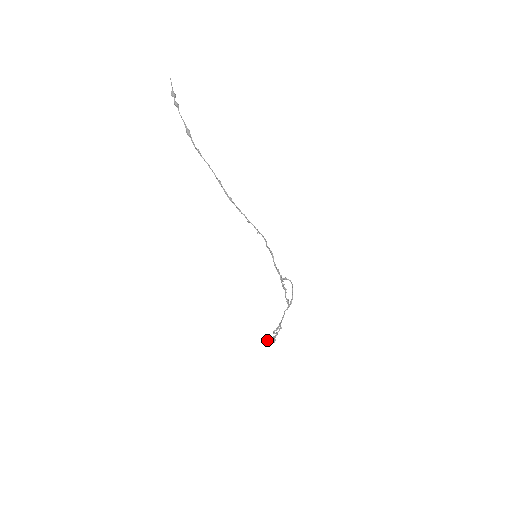
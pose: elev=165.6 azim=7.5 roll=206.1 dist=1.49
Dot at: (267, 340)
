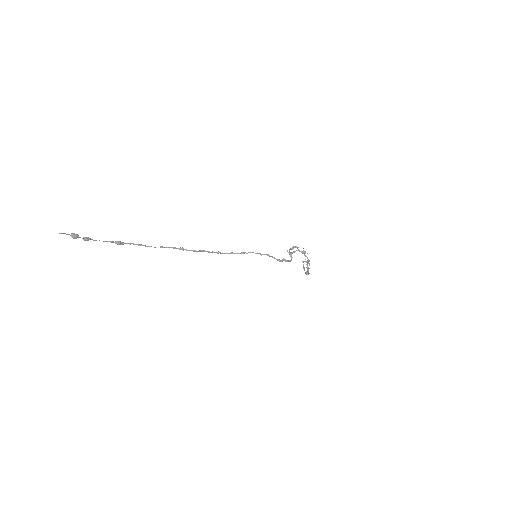
Dot at: occluded
